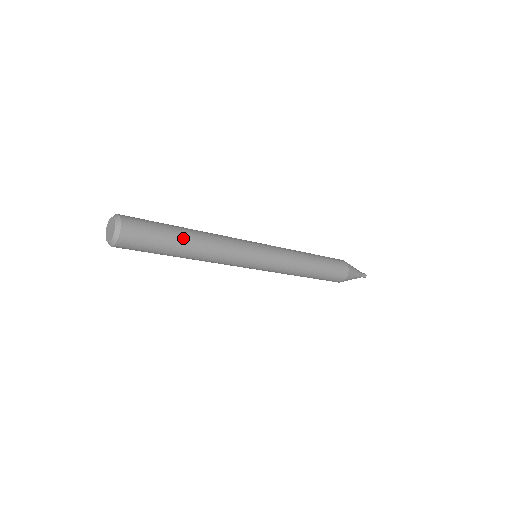
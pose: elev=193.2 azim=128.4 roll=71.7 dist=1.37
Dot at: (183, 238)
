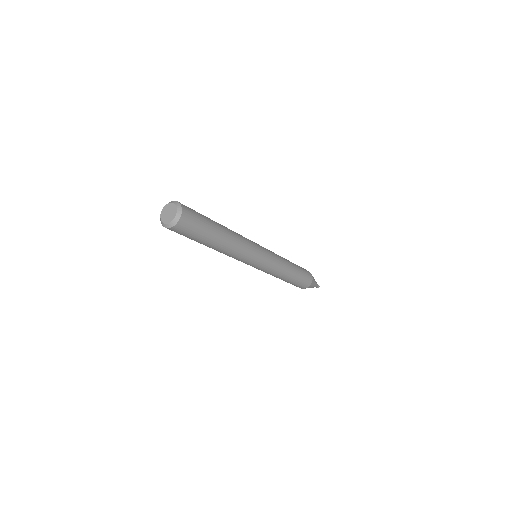
Dot at: (216, 239)
